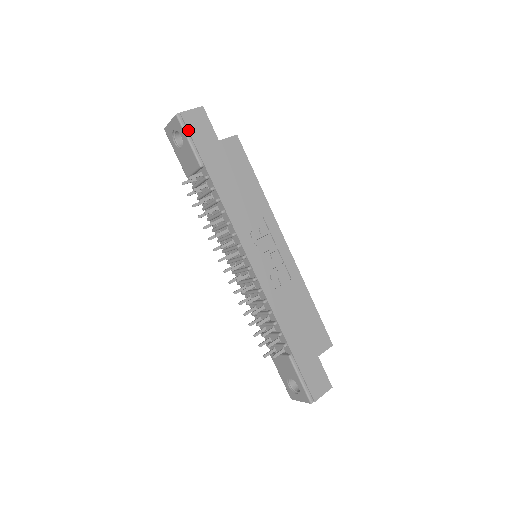
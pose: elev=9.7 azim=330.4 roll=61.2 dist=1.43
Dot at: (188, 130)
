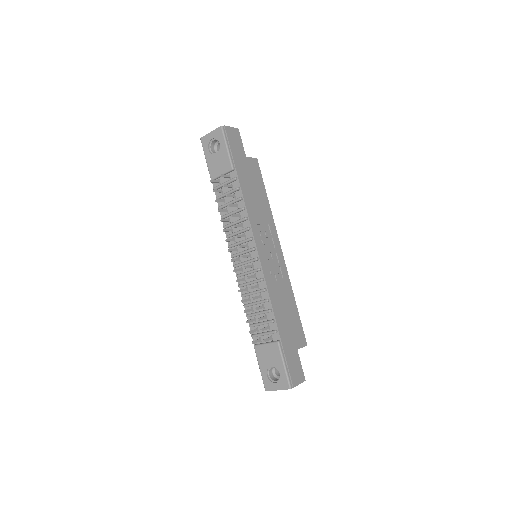
Dot at: (228, 140)
